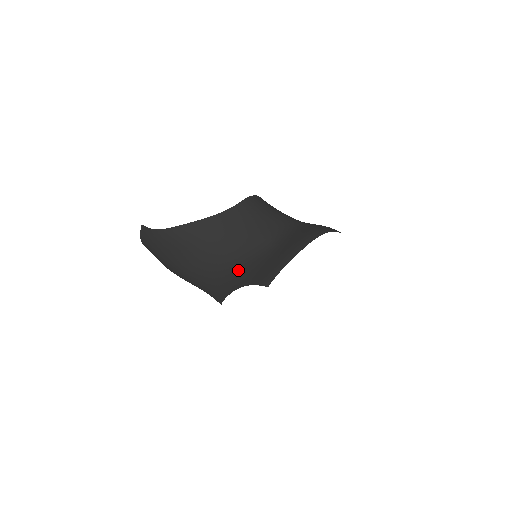
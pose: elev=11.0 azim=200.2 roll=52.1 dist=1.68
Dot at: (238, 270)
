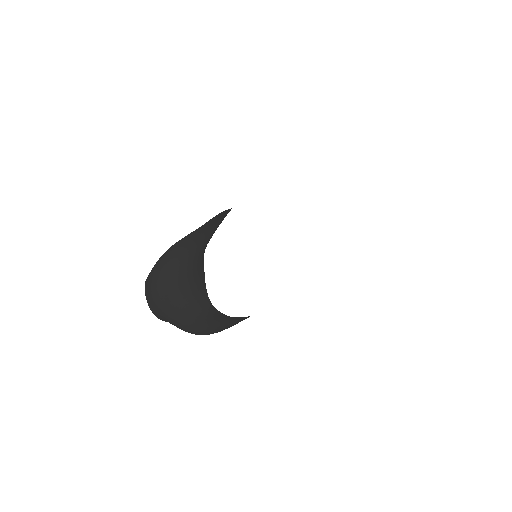
Dot at: occluded
